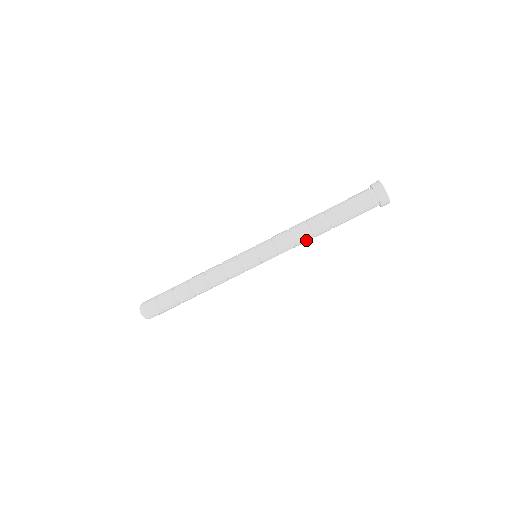
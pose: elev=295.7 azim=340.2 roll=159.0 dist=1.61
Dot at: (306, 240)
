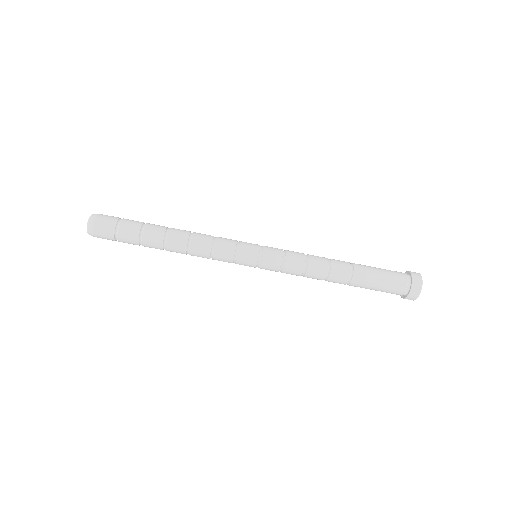
Dot at: (316, 278)
